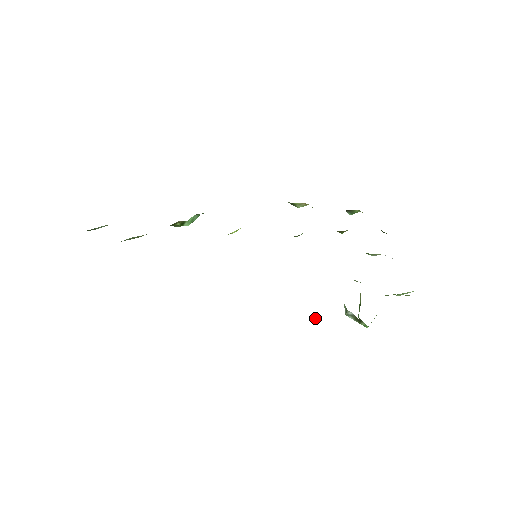
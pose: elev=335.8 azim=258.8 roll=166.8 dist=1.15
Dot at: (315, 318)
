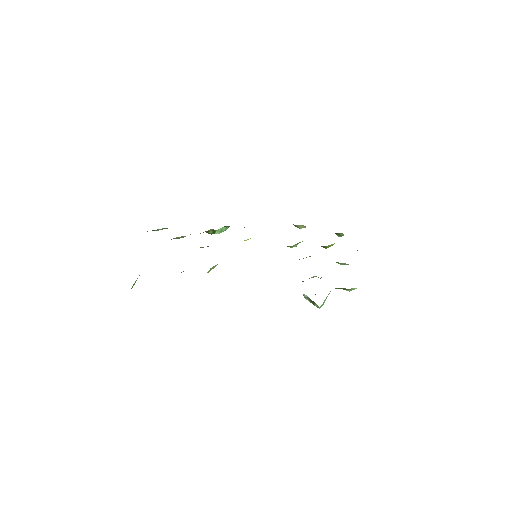
Dot at: occluded
